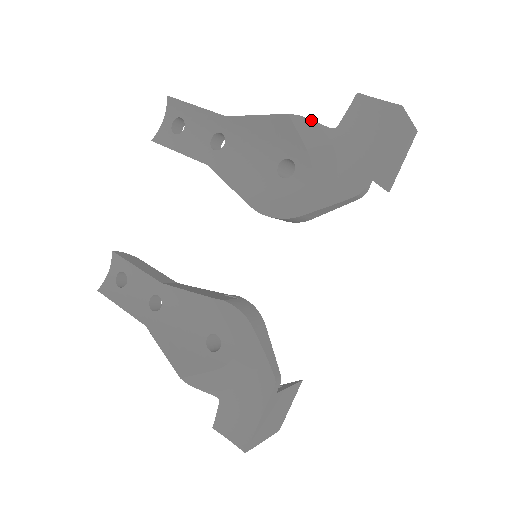
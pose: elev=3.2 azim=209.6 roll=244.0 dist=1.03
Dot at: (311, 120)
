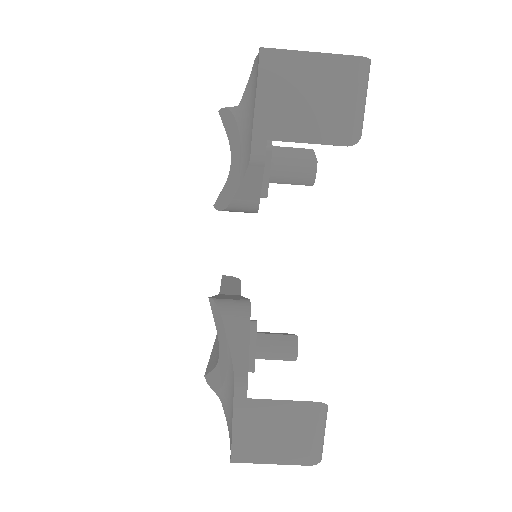
Dot at: (227, 107)
